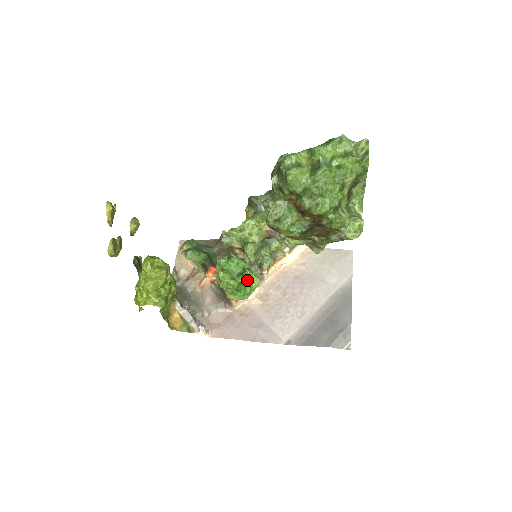
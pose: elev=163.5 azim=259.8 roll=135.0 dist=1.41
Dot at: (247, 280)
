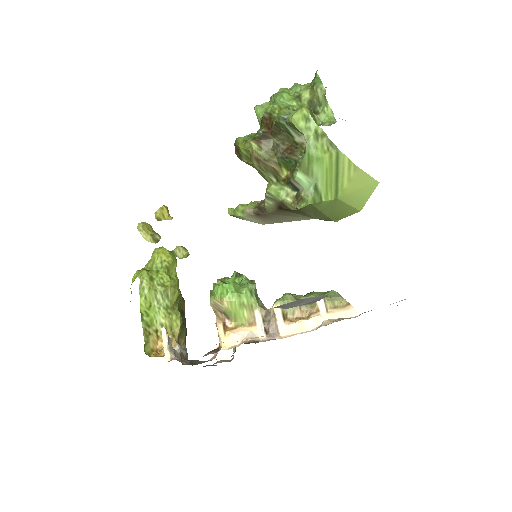
Dot at: (238, 284)
